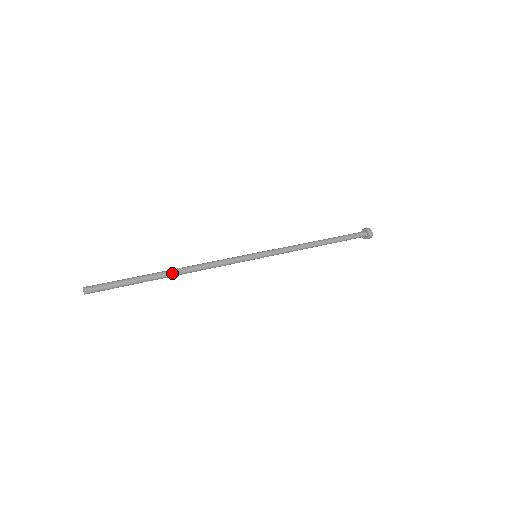
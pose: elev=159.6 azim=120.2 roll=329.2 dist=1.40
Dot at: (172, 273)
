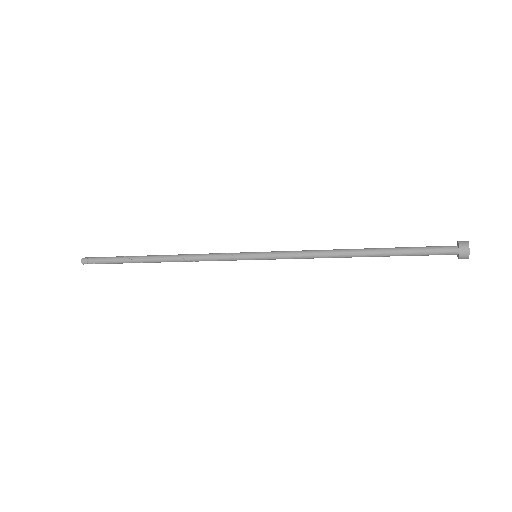
Dot at: (156, 255)
